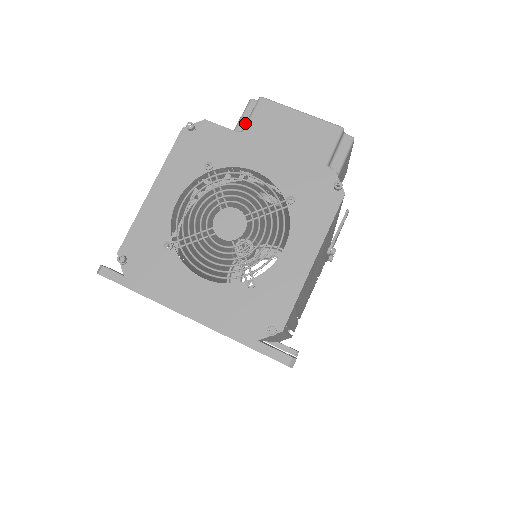
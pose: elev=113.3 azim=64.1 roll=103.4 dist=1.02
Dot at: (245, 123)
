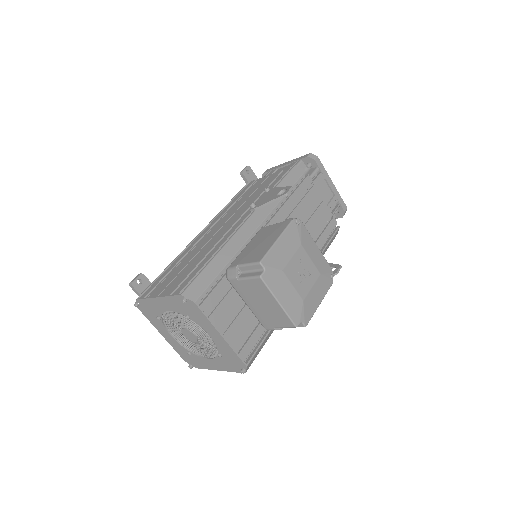
Dot at: (248, 270)
